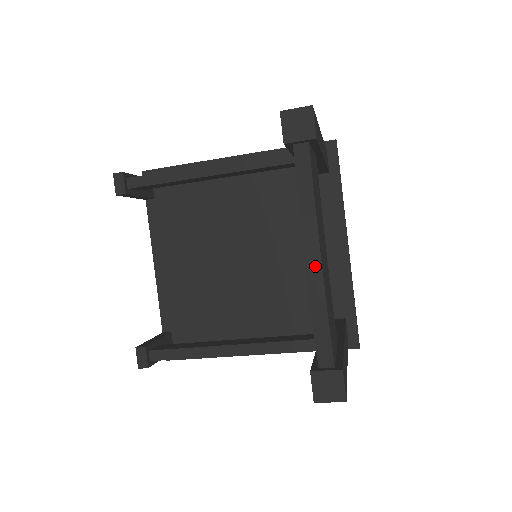
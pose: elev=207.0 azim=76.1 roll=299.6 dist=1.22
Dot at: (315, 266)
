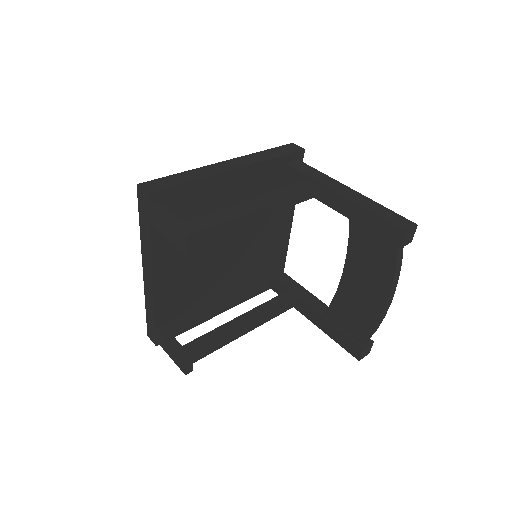
Dot at: (388, 306)
